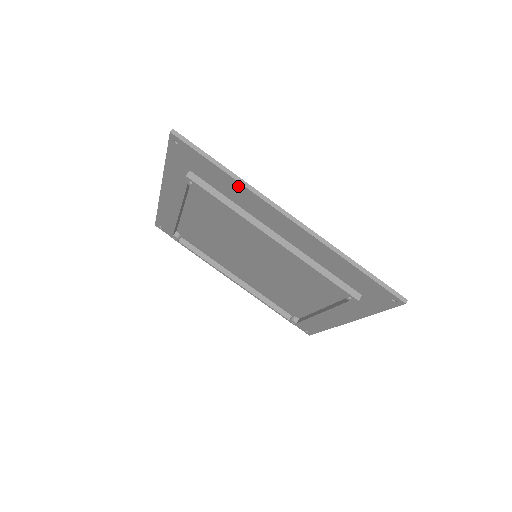
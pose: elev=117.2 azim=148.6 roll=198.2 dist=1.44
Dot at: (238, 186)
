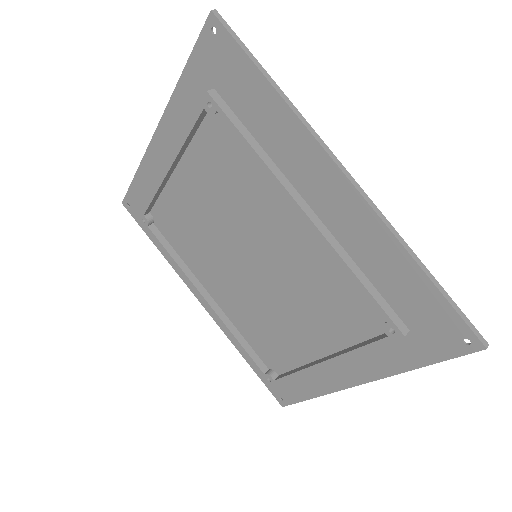
Dot at: (283, 113)
